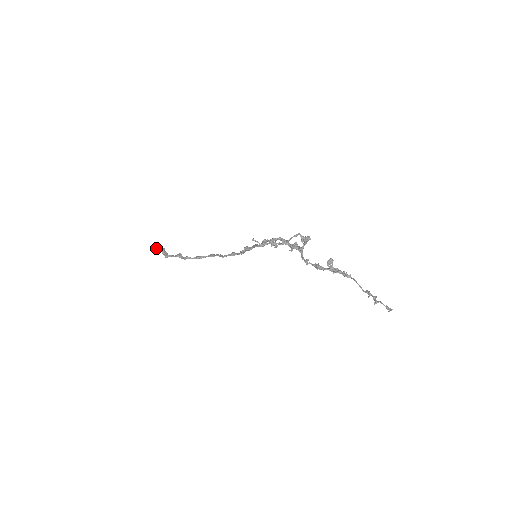
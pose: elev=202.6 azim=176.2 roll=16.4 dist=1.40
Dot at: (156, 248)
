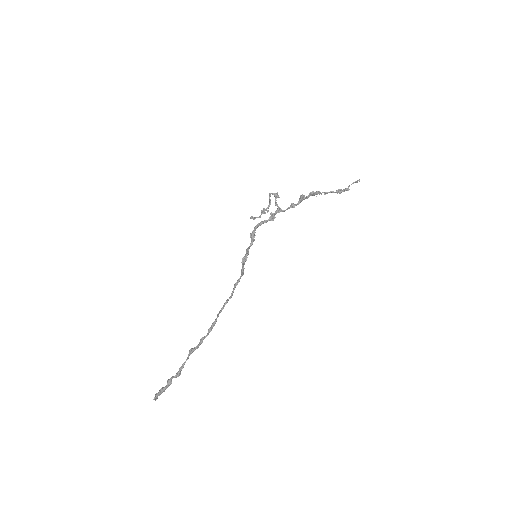
Dot at: (154, 398)
